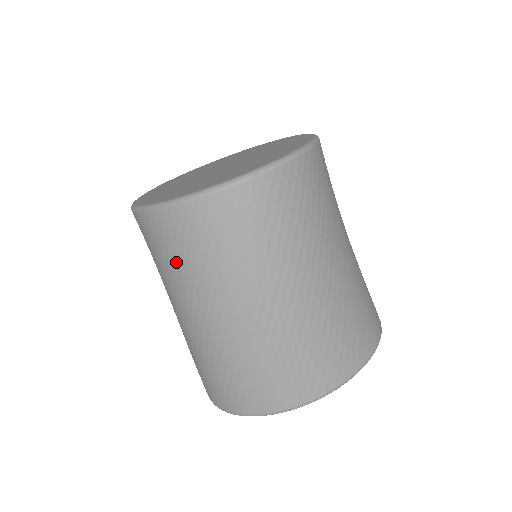
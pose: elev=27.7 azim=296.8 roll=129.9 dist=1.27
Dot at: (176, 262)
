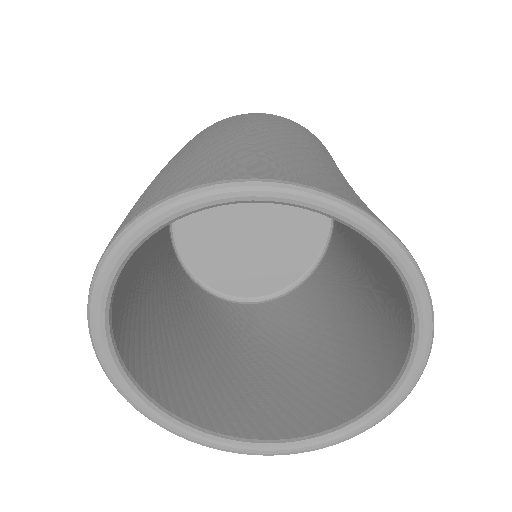
Dot at: occluded
